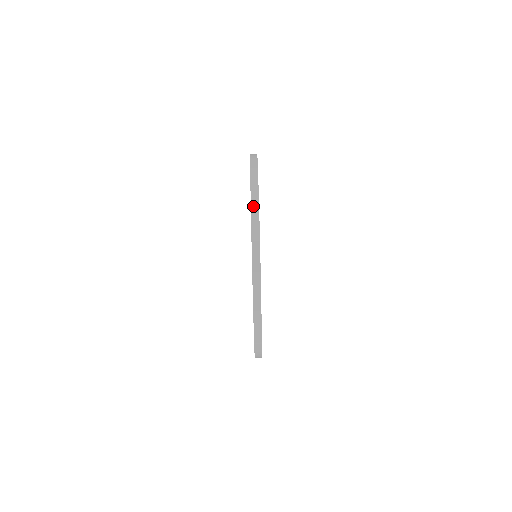
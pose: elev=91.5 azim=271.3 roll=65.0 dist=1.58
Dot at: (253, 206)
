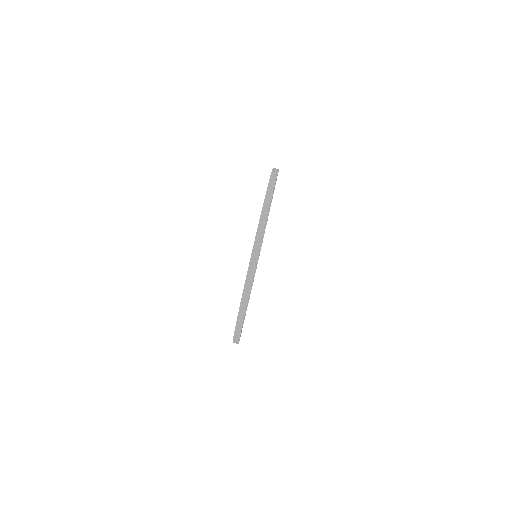
Dot at: (259, 231)
